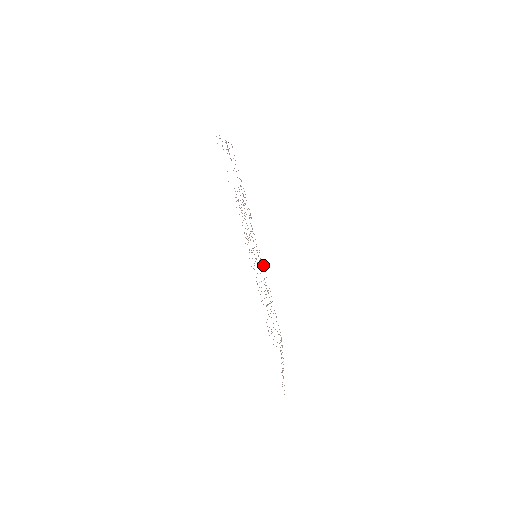
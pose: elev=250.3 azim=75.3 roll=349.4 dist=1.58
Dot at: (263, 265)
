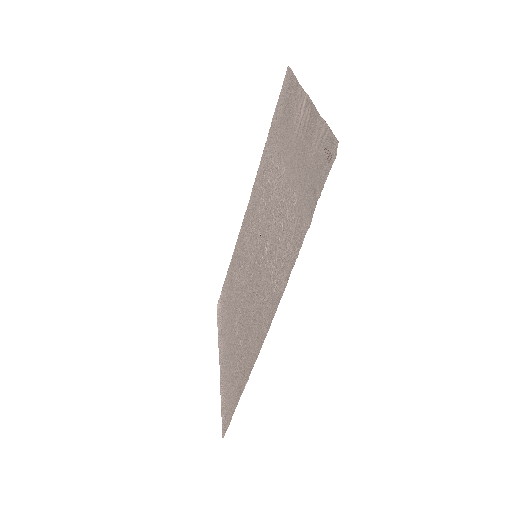
Dot at: (241, 232)
